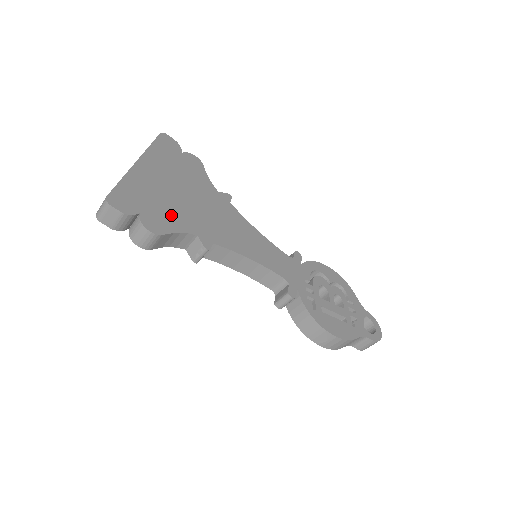
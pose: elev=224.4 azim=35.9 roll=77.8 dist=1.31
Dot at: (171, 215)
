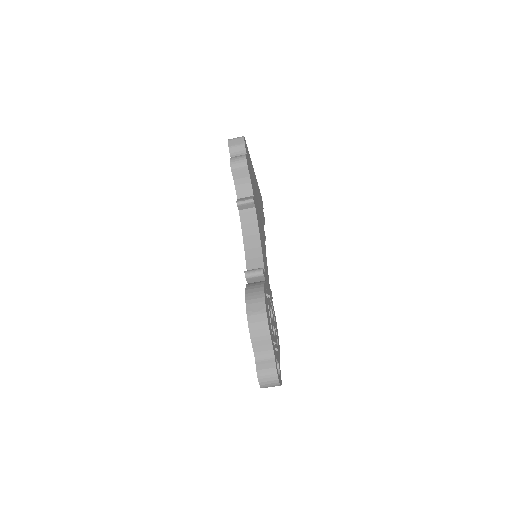
Dot at: (252, 180)
